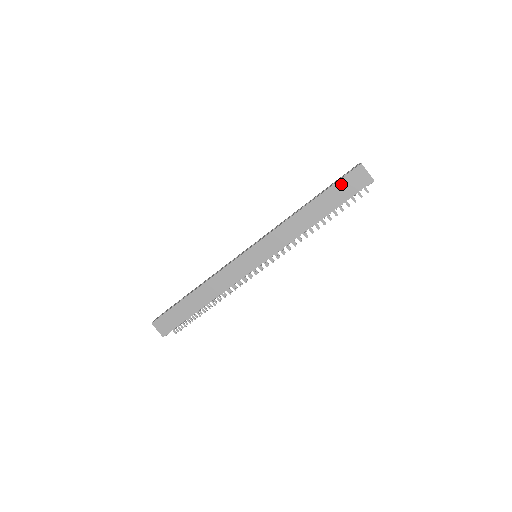
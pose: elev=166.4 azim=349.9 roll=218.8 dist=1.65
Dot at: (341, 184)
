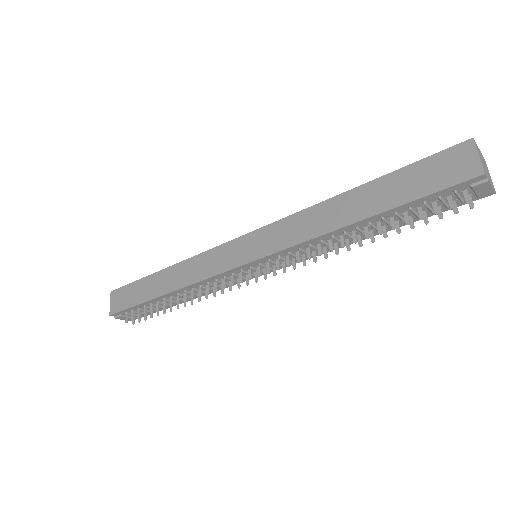
Dot at: (420, 168)
